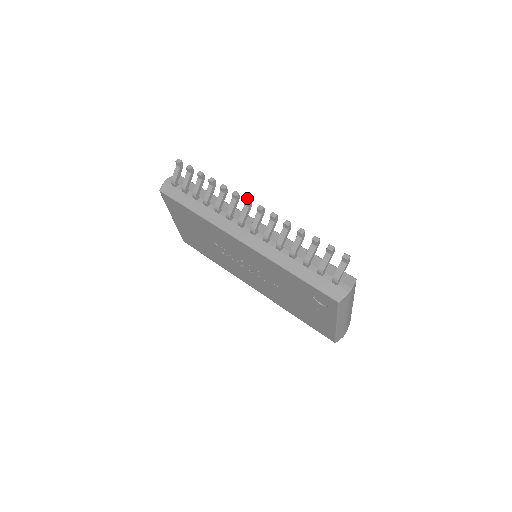
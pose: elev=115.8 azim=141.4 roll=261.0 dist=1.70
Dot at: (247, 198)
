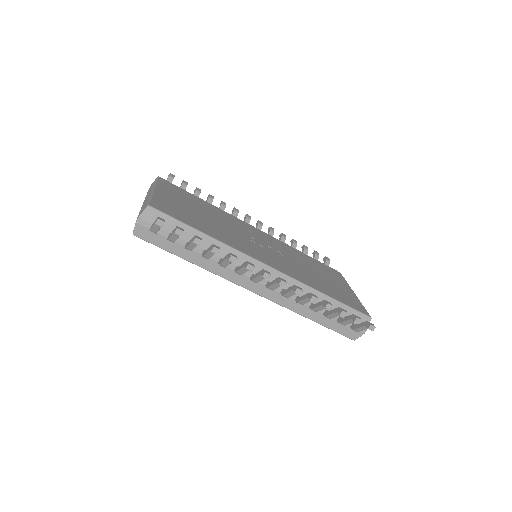
Dot at: (266, 273)
